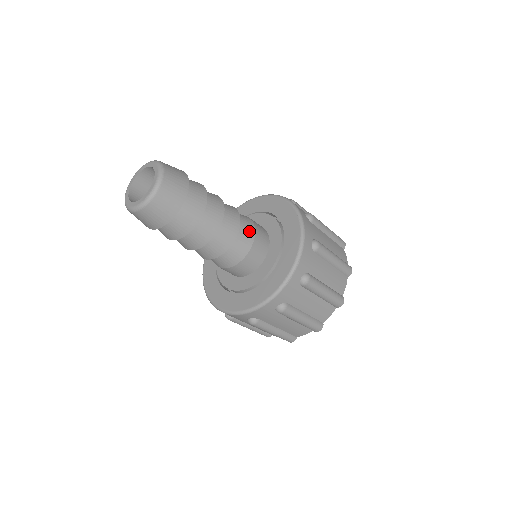
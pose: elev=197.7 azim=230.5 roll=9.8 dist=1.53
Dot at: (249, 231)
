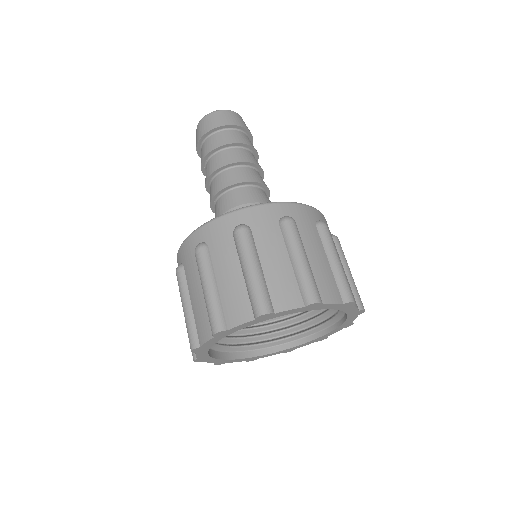
Dot at: occluded
